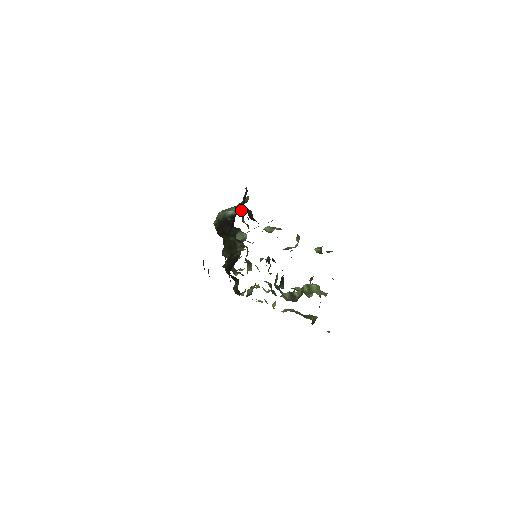
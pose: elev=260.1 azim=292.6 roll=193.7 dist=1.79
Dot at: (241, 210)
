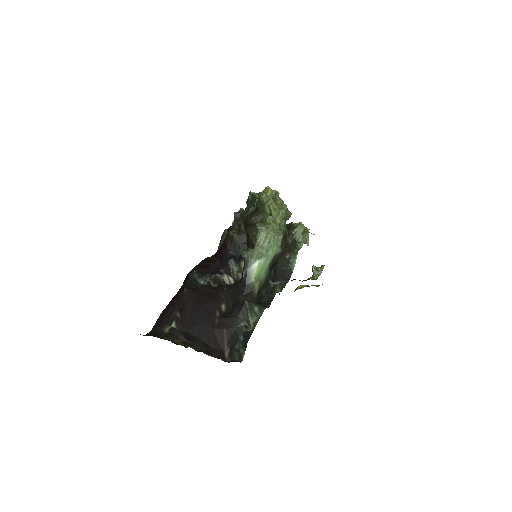
Dot at: (264, 273)
